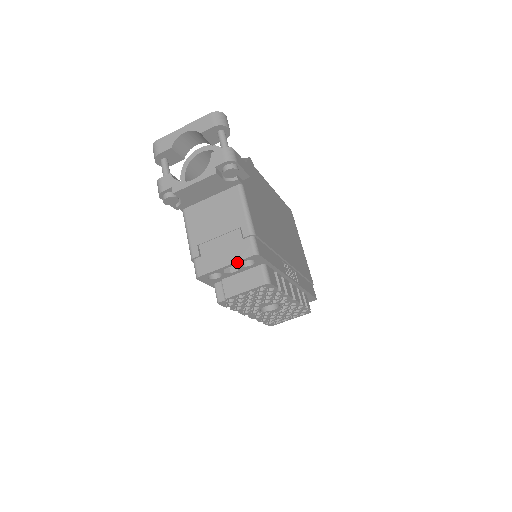
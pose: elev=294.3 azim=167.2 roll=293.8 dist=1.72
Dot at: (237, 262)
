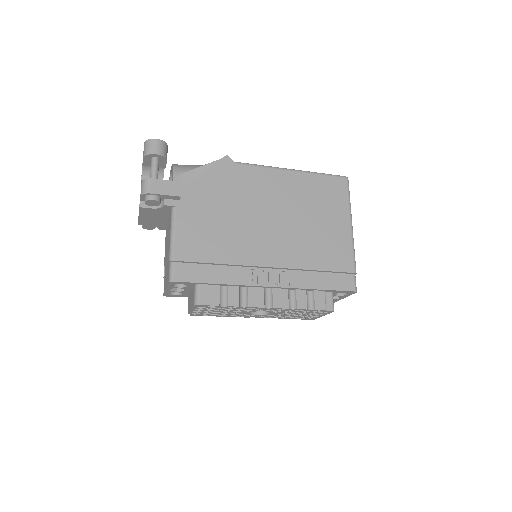
Dot at: (168, 286)
